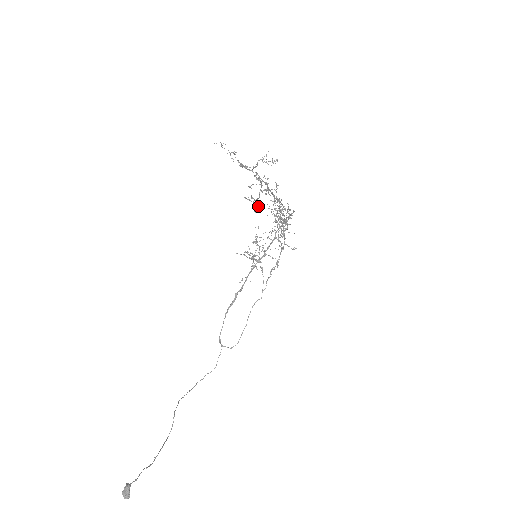
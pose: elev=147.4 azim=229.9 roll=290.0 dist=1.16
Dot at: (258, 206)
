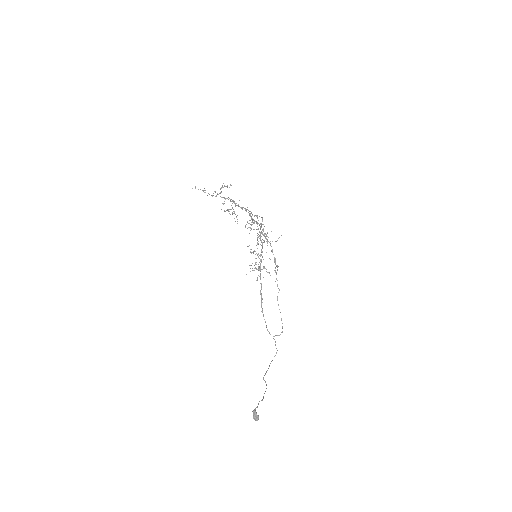
Dot at: (237, 219)
